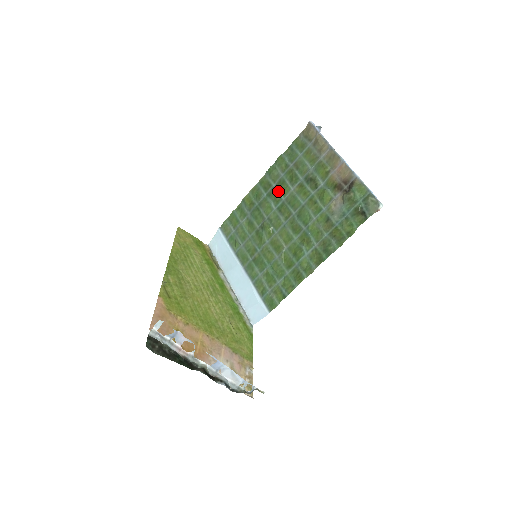
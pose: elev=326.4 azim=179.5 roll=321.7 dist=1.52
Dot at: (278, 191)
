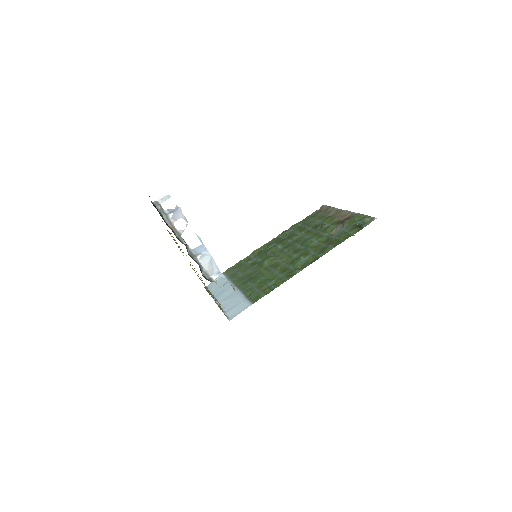
Dot at: (287, 239)
